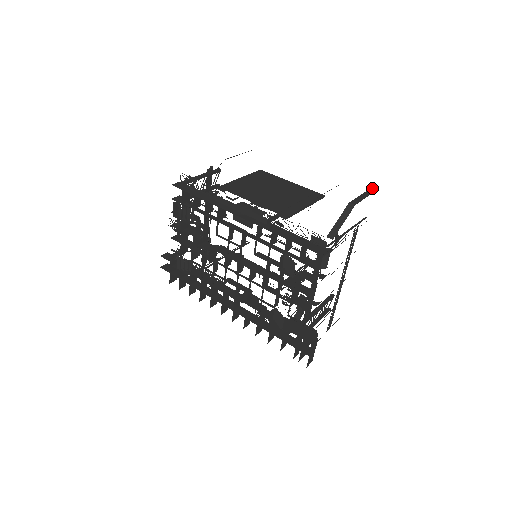
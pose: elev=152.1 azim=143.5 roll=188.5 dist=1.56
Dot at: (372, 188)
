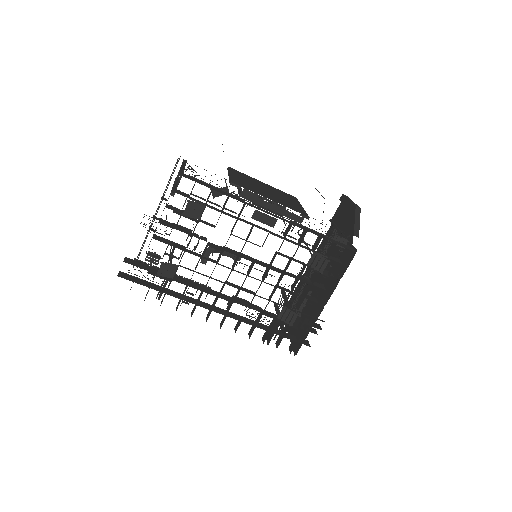
Dot at: occluded
